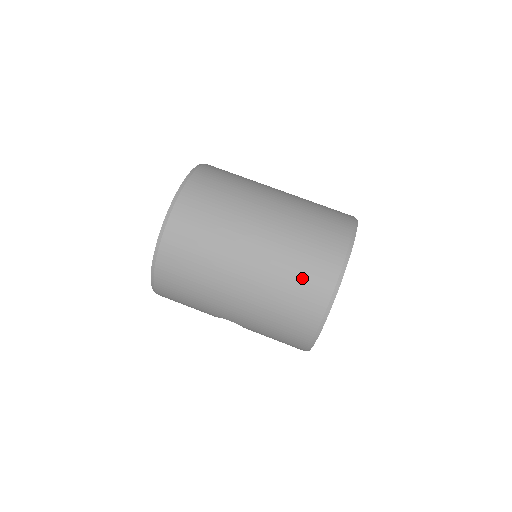
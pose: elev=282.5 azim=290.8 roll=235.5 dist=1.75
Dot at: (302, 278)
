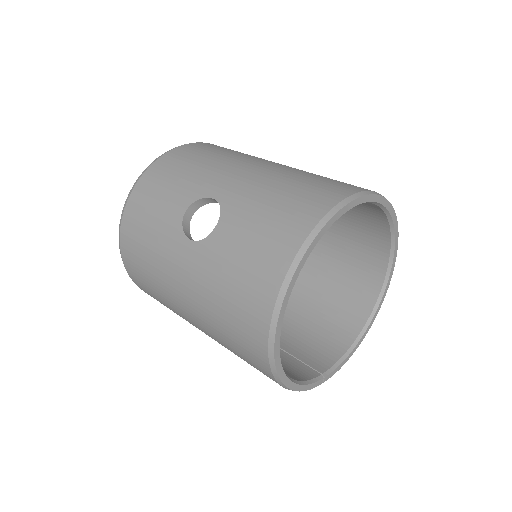
Dot at: occluded
